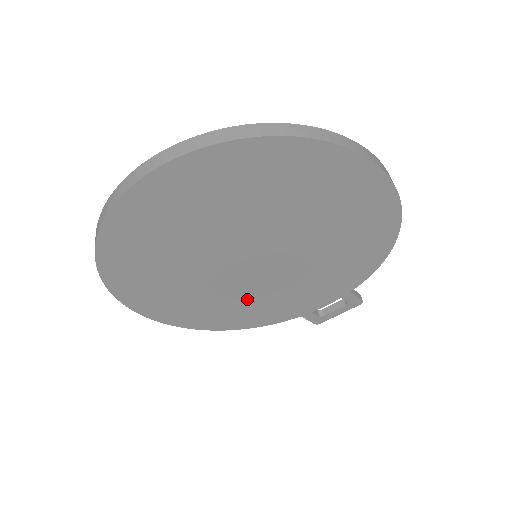
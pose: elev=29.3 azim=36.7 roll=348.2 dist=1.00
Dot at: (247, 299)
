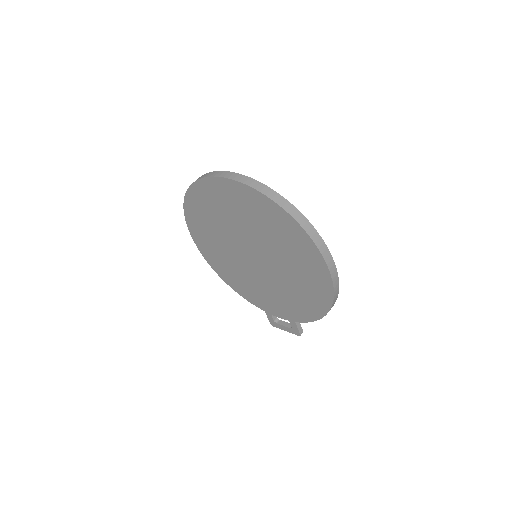
Dot at: (242, 274)
